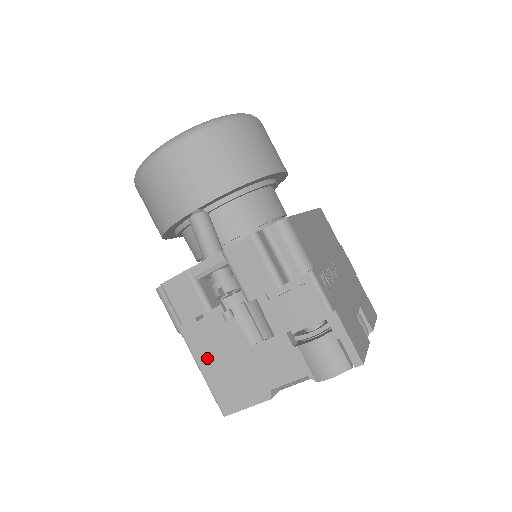
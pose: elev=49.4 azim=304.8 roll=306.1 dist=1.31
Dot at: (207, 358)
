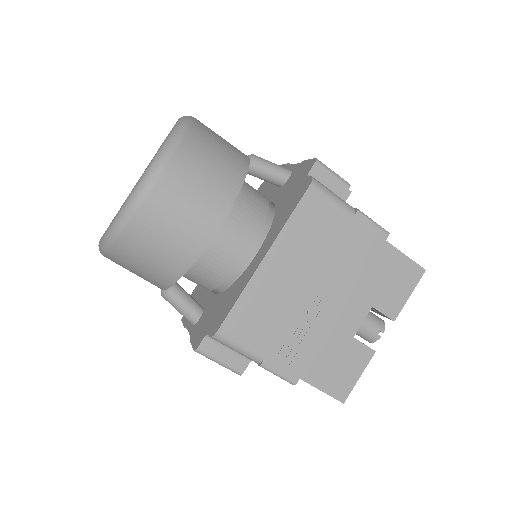
Dot at: occluded
